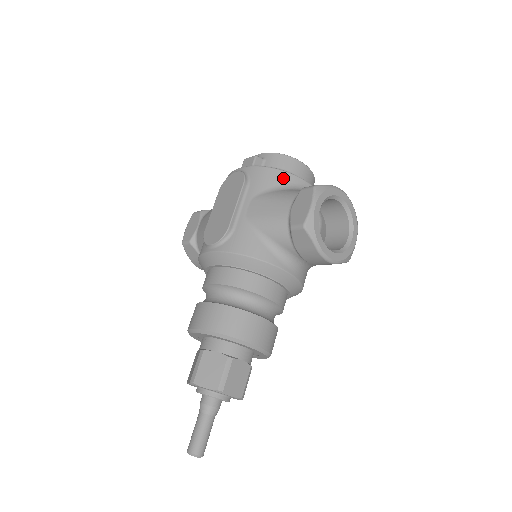
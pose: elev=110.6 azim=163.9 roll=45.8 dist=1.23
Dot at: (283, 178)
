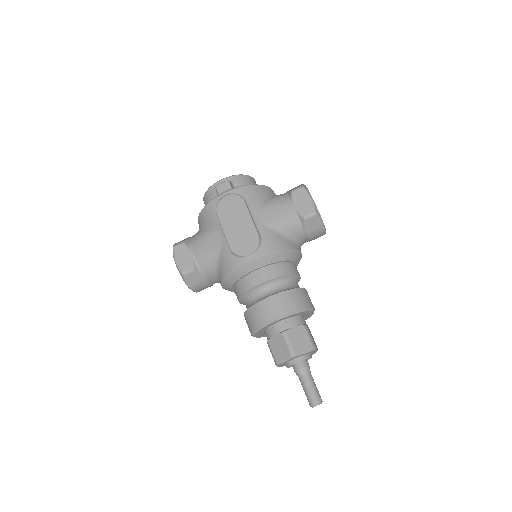
Dot at: (263, 190)
